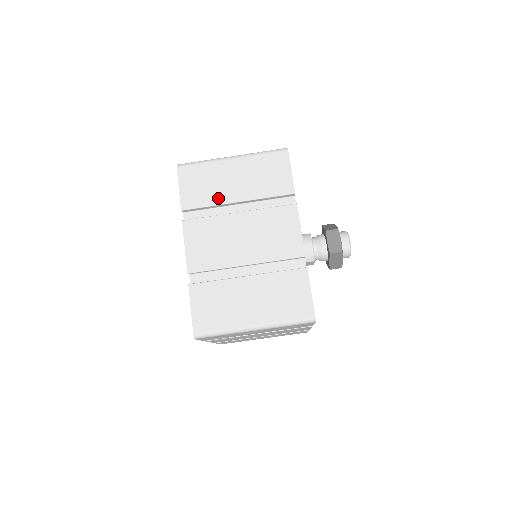
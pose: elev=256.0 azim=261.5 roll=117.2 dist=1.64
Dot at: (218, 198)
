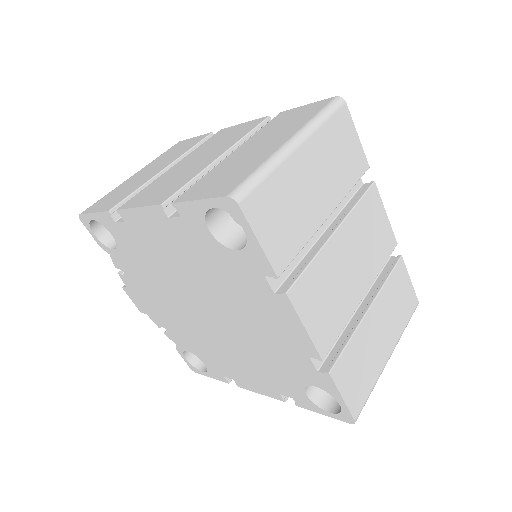
Dot at: (142, 182)
